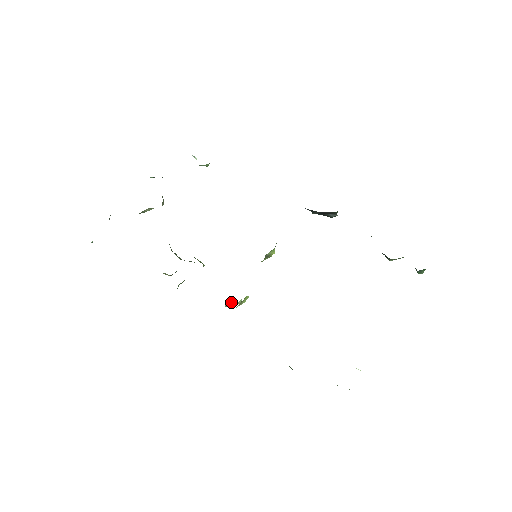
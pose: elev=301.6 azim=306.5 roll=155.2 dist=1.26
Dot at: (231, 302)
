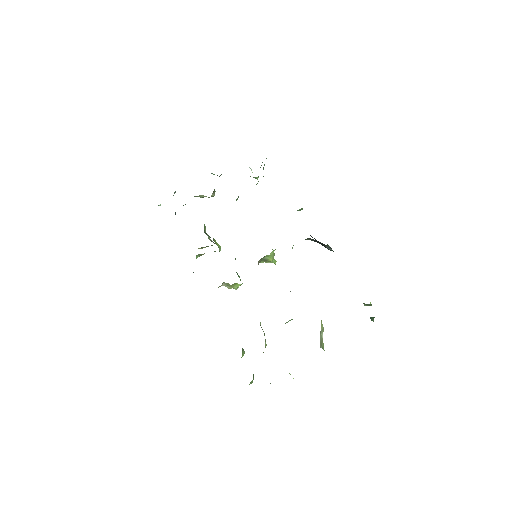
Dot at: (228, 284)
